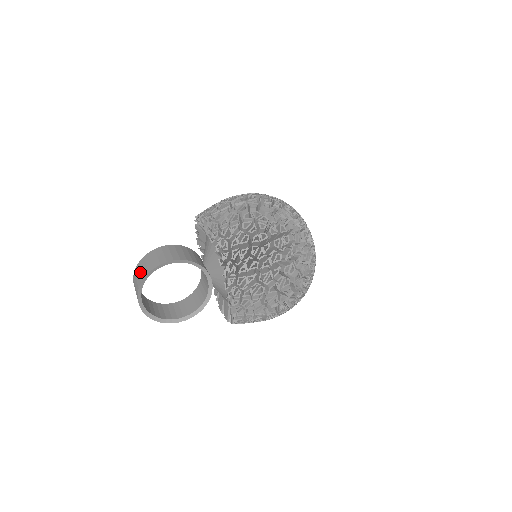
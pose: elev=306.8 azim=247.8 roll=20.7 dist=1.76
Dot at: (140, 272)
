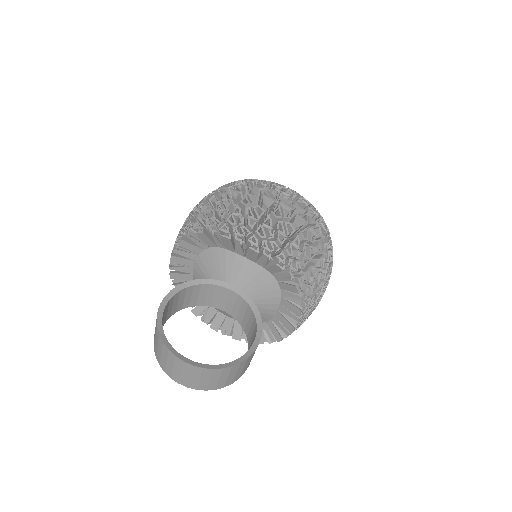
Dot at: (156, 342)
